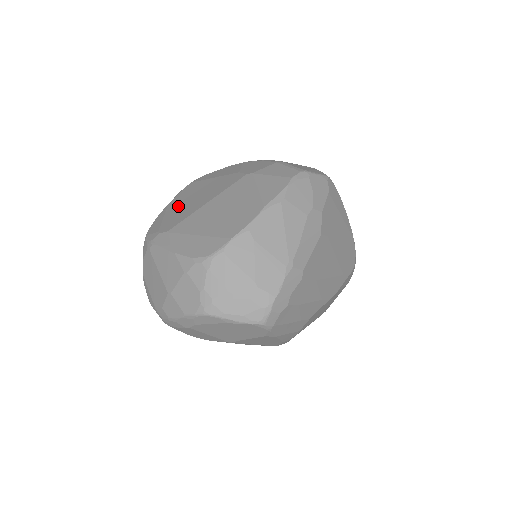
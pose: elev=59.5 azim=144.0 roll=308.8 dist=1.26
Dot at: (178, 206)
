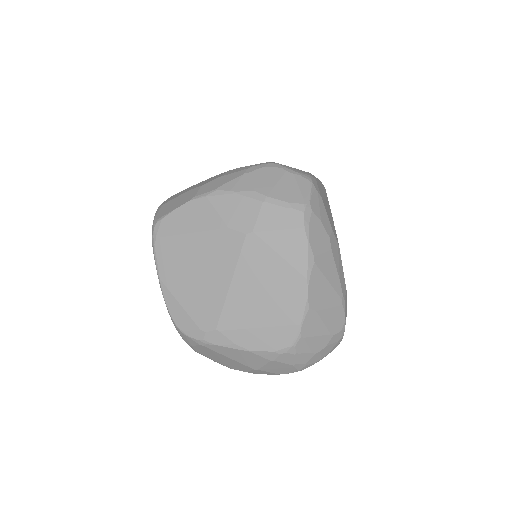
Dot at: (185, 286)
